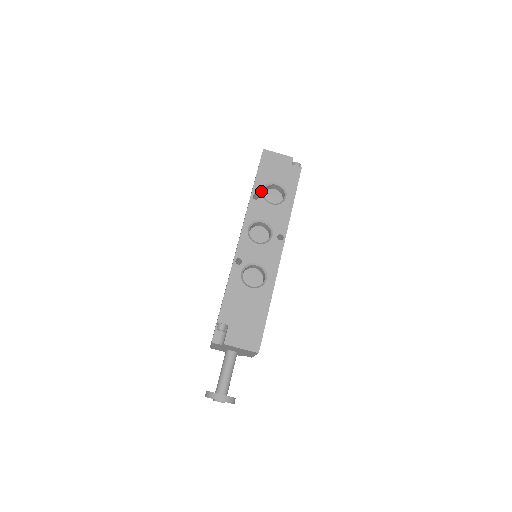
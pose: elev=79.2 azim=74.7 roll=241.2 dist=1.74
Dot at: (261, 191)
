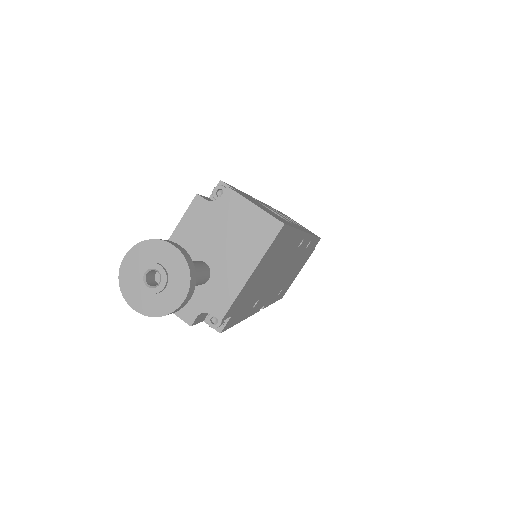
Dot at: (281, 213)
